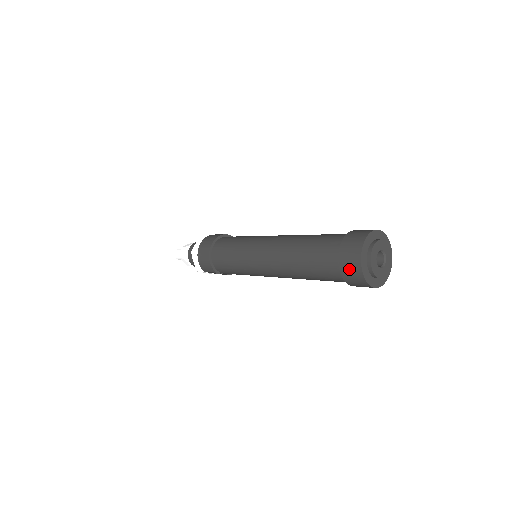
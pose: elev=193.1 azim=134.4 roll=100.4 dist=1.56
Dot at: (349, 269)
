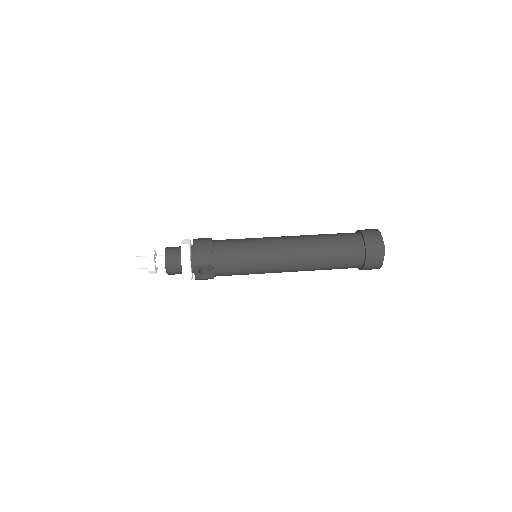
Dot at: (373, 243)
